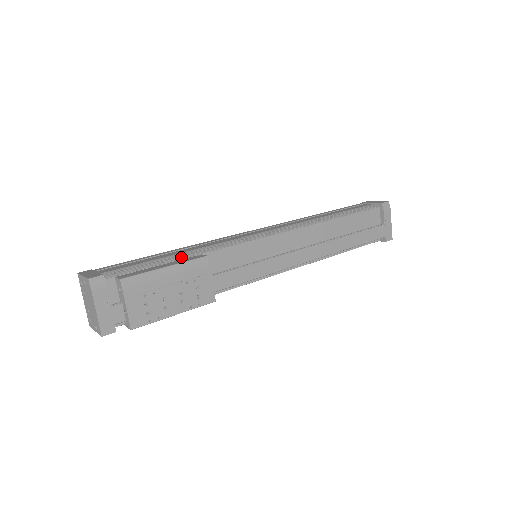
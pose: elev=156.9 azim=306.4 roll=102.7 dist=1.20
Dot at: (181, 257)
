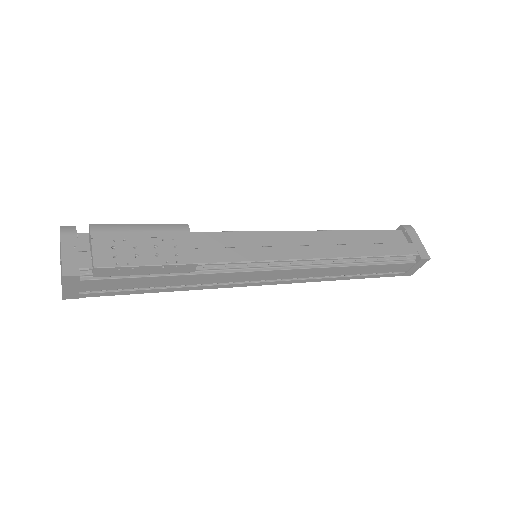
Dot at: occluded
